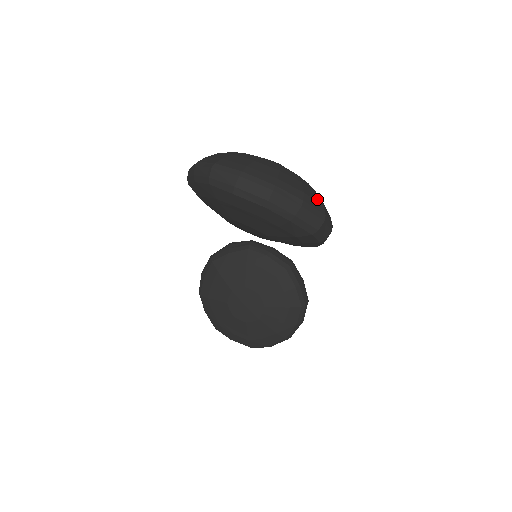
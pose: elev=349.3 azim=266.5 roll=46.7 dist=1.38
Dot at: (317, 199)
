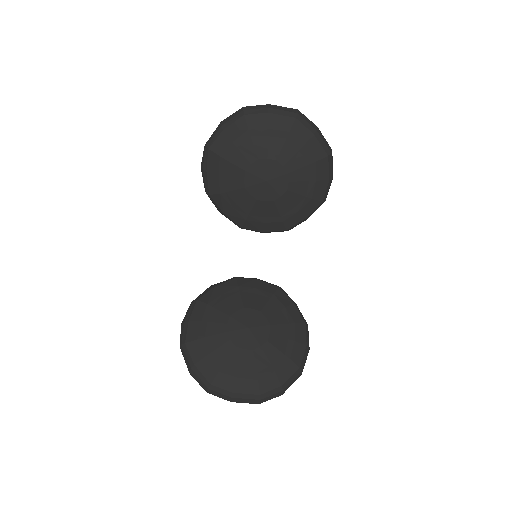
Dot at: occluded
